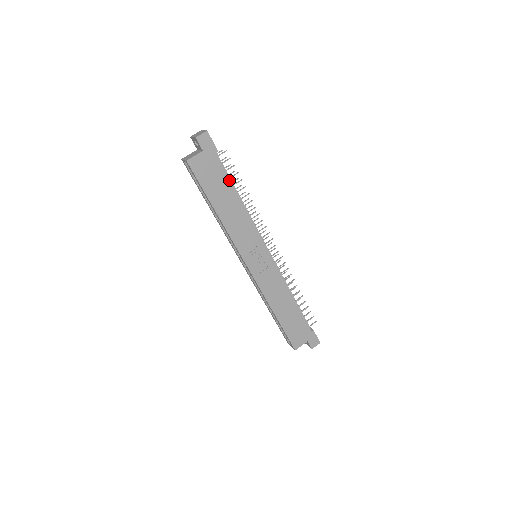
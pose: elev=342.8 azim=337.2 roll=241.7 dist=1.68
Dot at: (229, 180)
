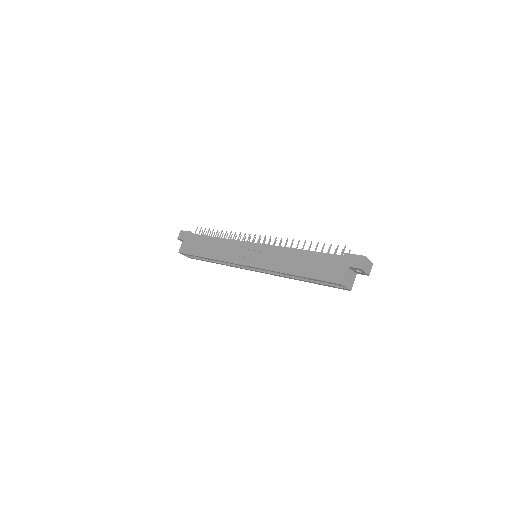
Dot at: (204, 236)
